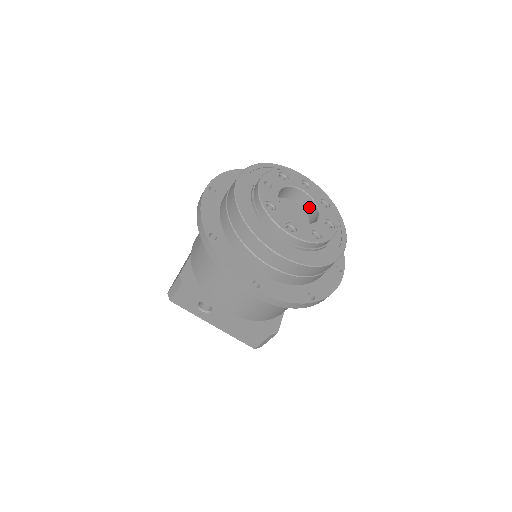
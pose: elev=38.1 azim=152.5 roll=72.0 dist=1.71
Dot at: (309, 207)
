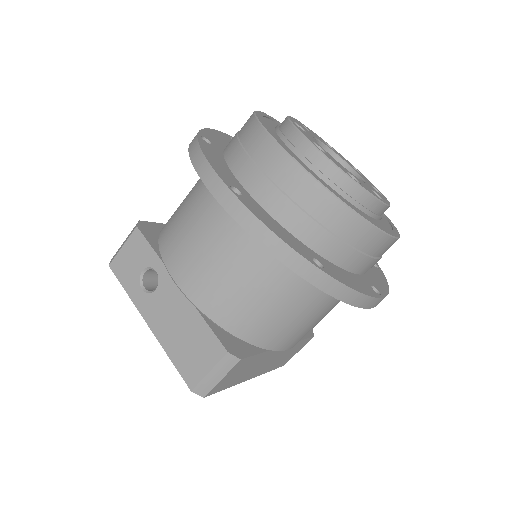
Dot at: occluded
